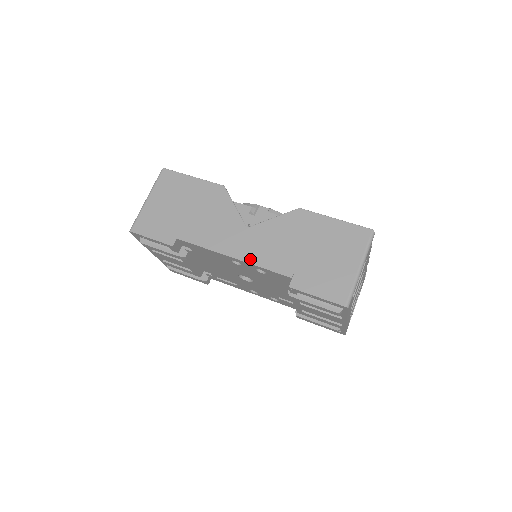
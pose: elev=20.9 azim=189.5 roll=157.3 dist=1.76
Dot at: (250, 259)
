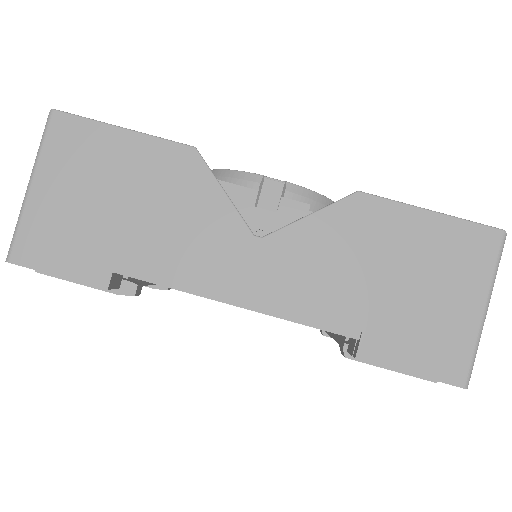
Dot at: (273, 307)
